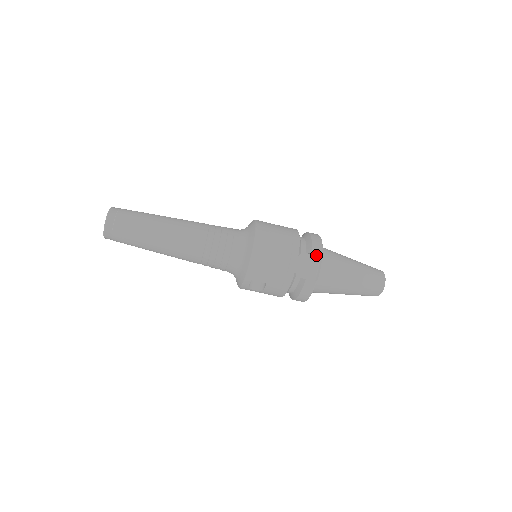
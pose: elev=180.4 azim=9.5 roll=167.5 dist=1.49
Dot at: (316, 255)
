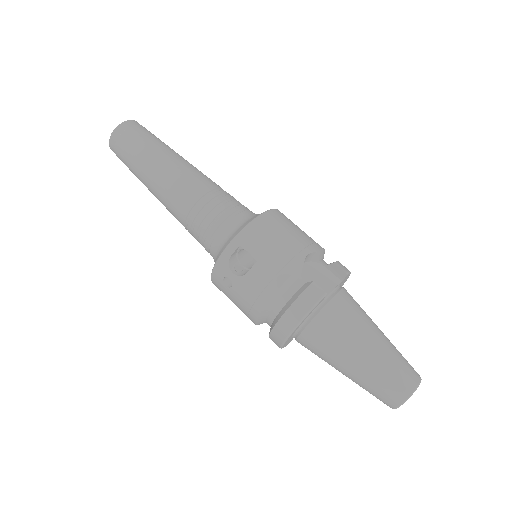
Dot at: (337, 277)
